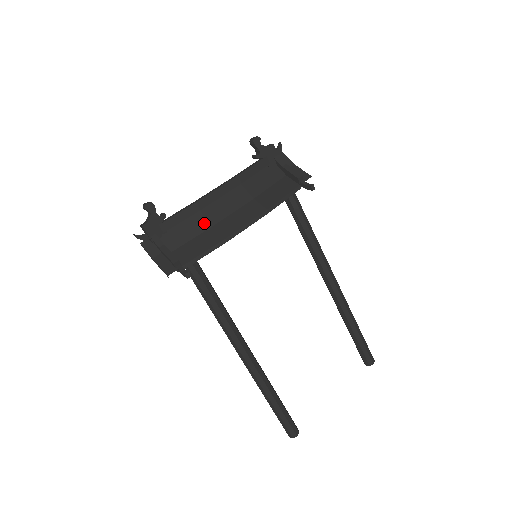
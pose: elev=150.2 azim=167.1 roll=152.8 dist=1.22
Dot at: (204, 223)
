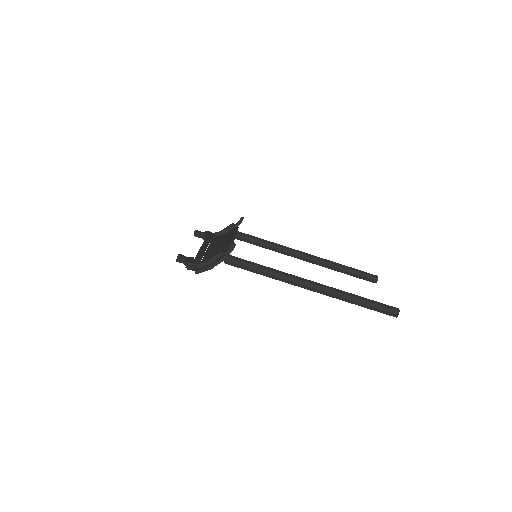
Dot at: (214, 251)
